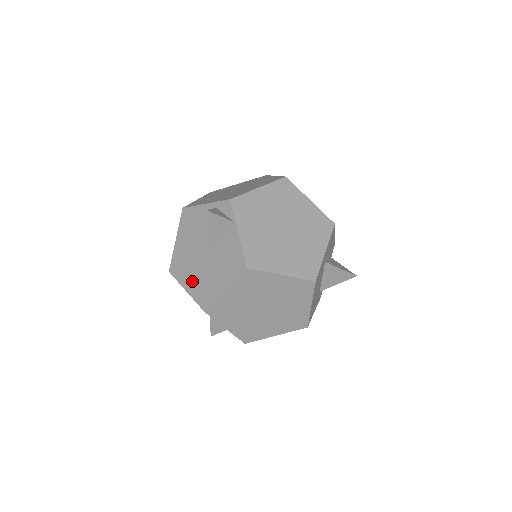
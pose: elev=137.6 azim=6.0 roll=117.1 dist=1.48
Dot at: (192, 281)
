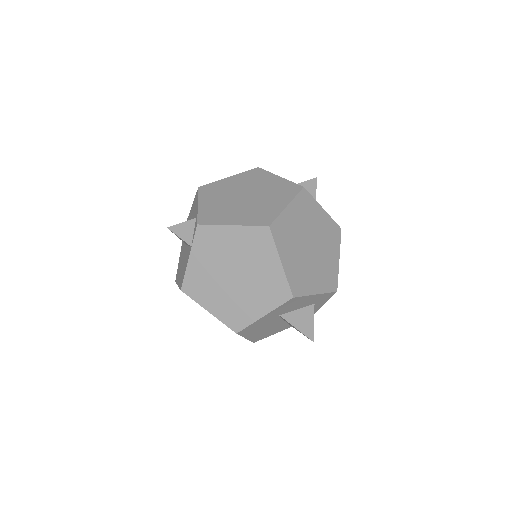
Dot at: (181, 252)
